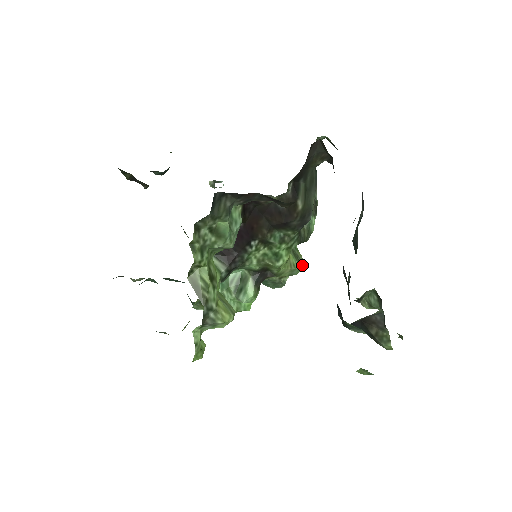
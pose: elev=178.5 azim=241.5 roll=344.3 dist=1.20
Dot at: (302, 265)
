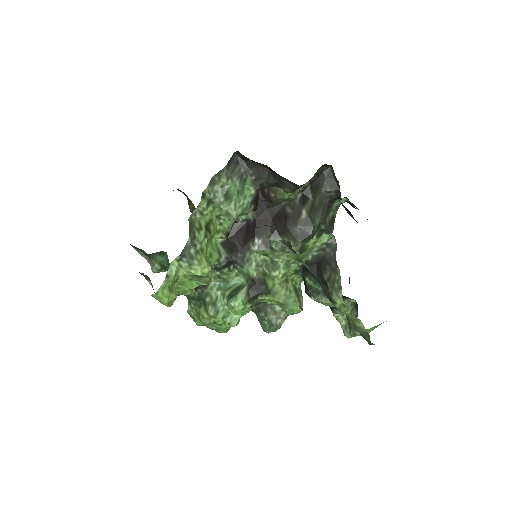
Dot at: (300, 305)
